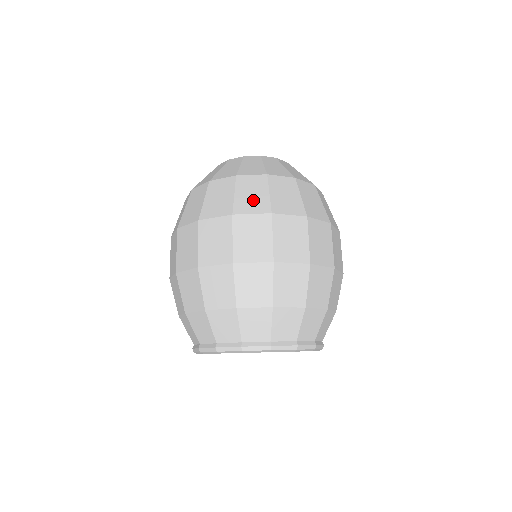
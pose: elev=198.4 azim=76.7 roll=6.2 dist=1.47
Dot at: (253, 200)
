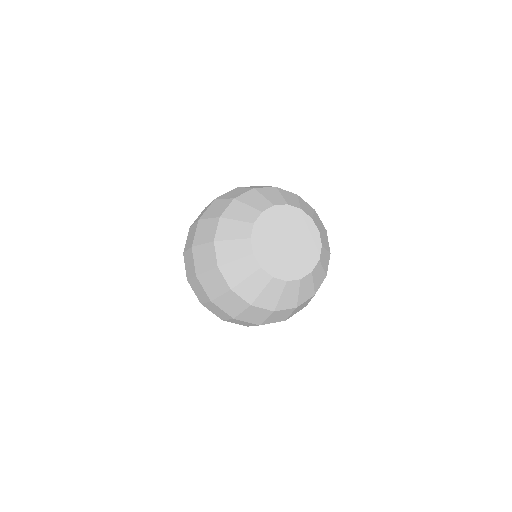
Dot at: occluded
